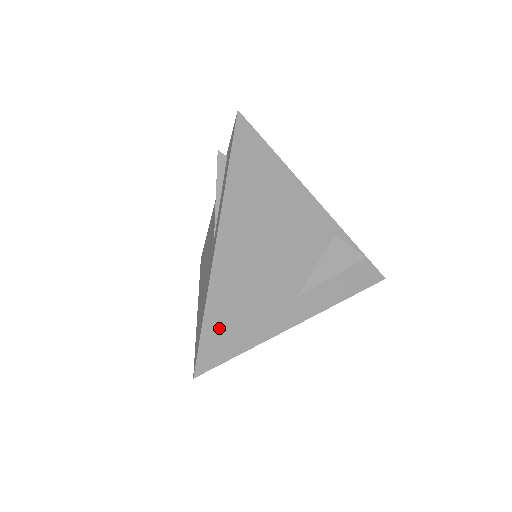
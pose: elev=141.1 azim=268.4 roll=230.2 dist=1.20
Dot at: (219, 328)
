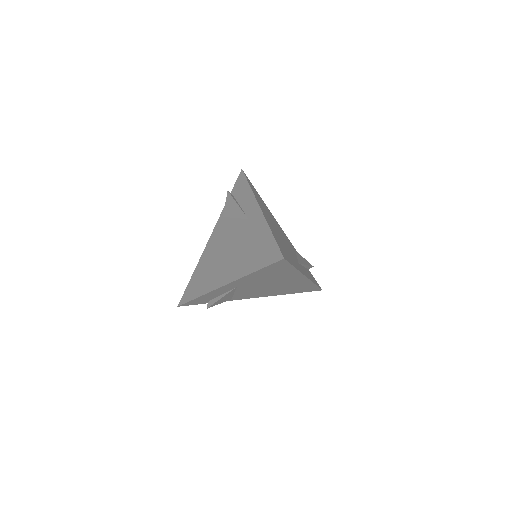
Dot at: (280, 246)
